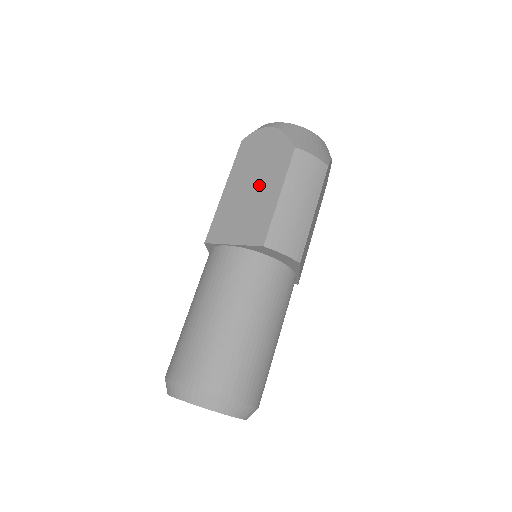
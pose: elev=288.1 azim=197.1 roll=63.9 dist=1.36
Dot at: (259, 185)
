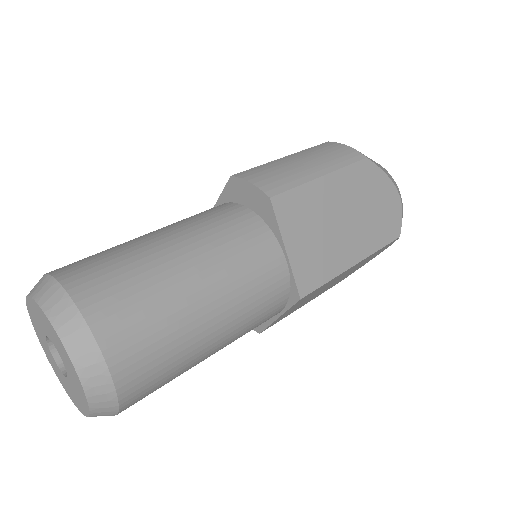
Dot at: occluded
